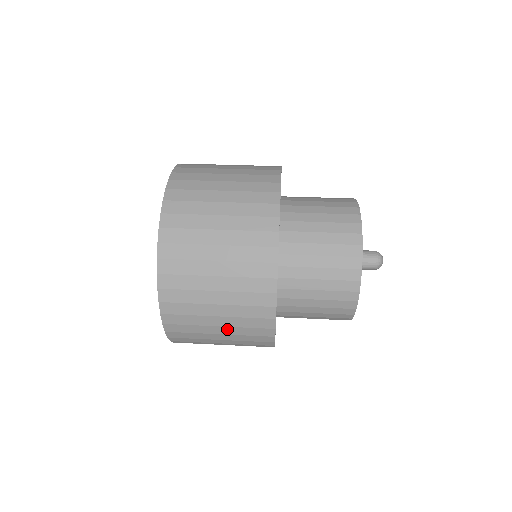
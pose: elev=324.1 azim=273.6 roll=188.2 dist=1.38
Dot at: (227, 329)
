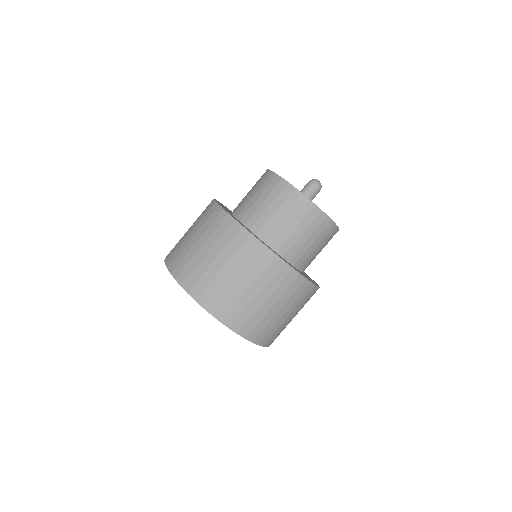
Dot at: occluded
